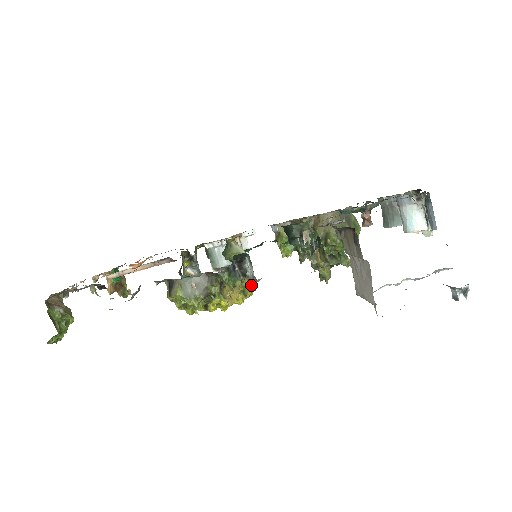
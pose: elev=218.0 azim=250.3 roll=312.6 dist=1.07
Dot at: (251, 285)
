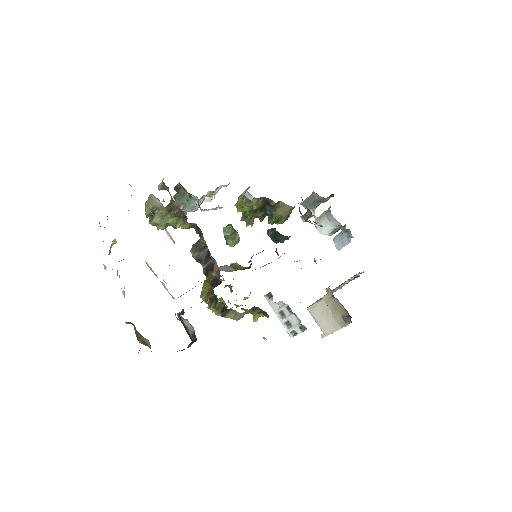
Dot at: occluded
